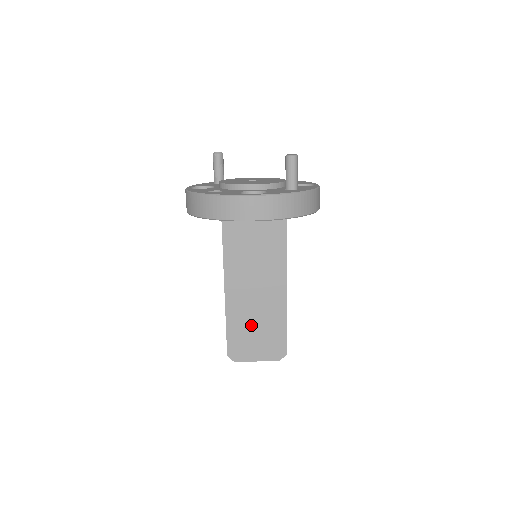
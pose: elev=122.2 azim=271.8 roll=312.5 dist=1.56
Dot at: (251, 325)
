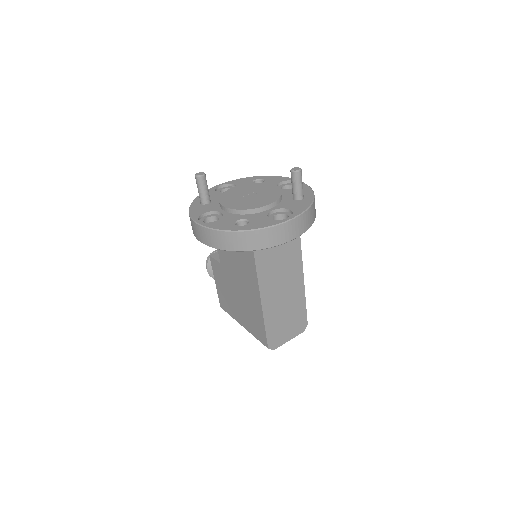
Dot at: (282, 317)
